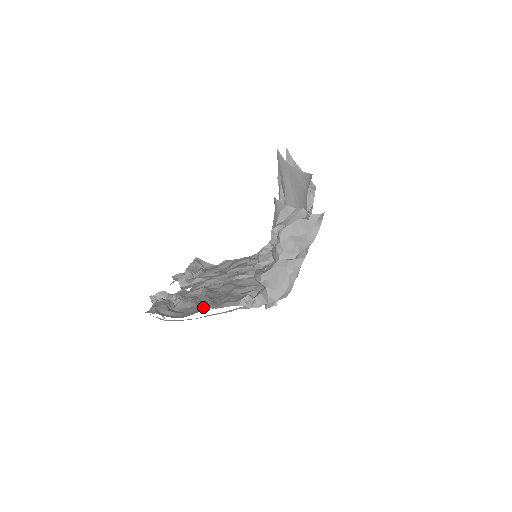
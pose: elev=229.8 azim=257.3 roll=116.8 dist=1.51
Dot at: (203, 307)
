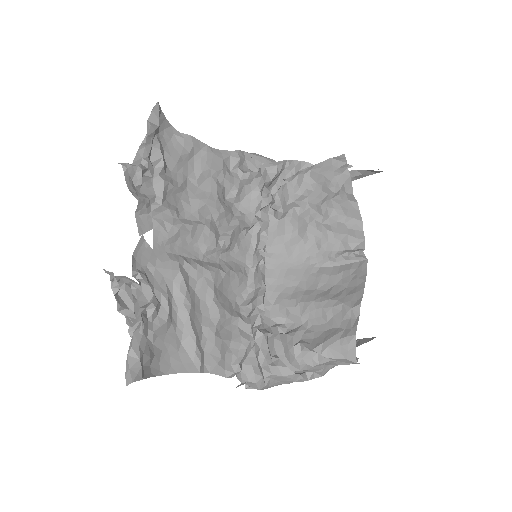
Dot at: (186, 350)
